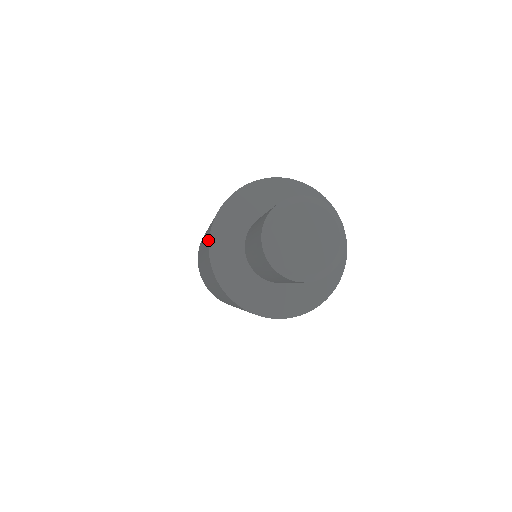
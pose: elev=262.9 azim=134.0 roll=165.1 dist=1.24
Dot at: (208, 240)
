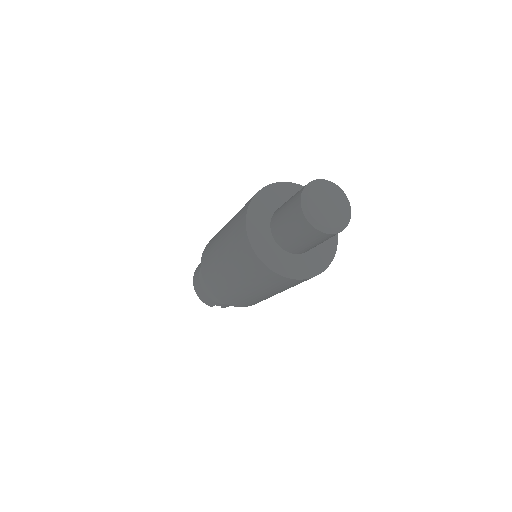
Dot at: (265, 187)
